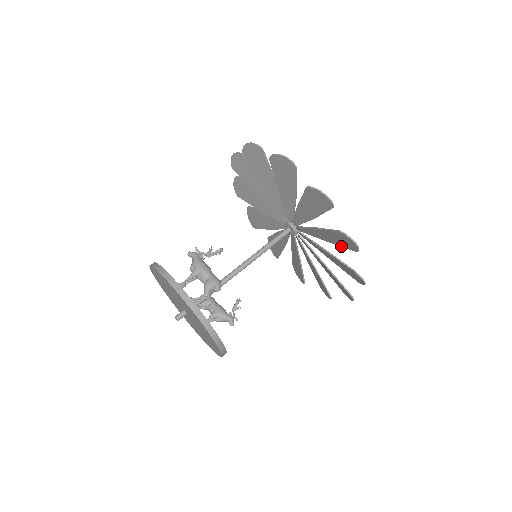
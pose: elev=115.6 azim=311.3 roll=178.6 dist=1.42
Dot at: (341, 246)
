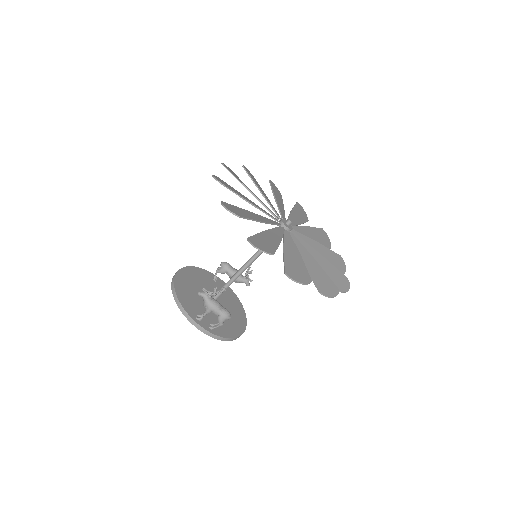
Dot at: (326, 275)
